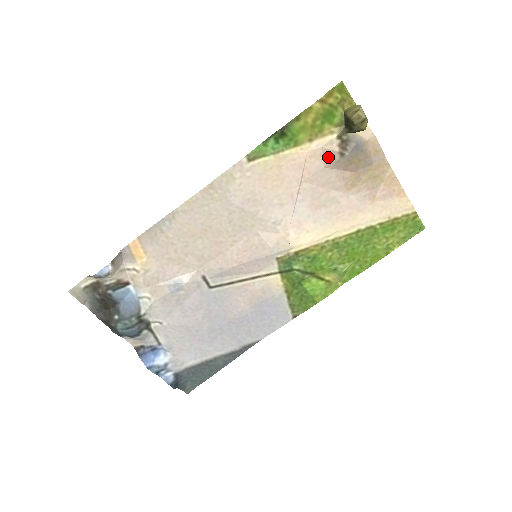
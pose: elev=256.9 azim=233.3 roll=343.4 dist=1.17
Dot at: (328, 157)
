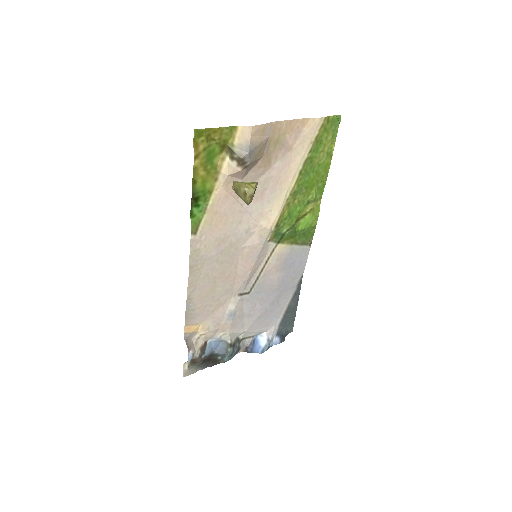
Dot at: (238, 175)
